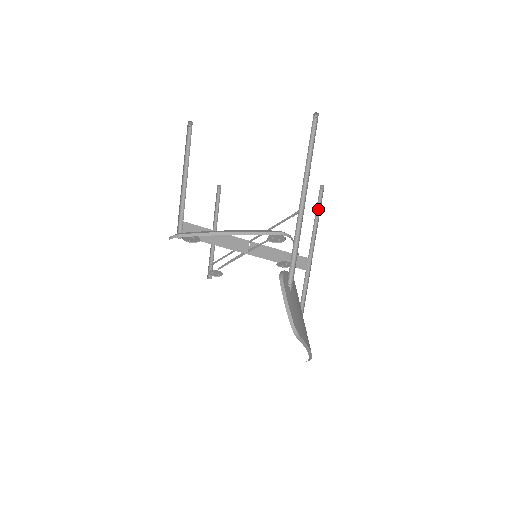
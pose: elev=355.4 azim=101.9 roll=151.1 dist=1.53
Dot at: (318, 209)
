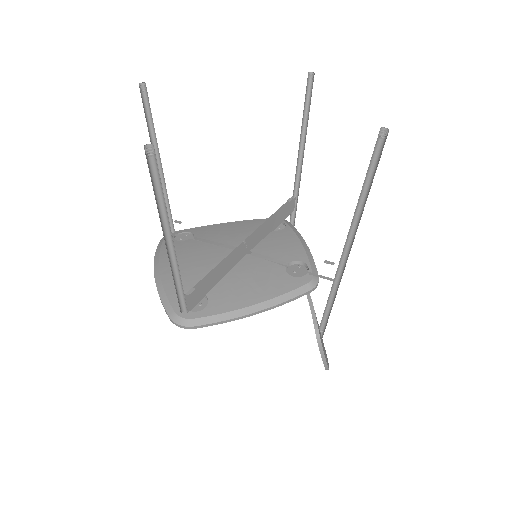
Dot at: (304, 116)
